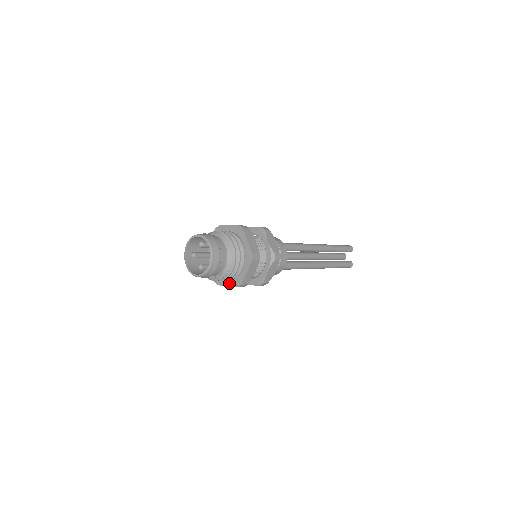
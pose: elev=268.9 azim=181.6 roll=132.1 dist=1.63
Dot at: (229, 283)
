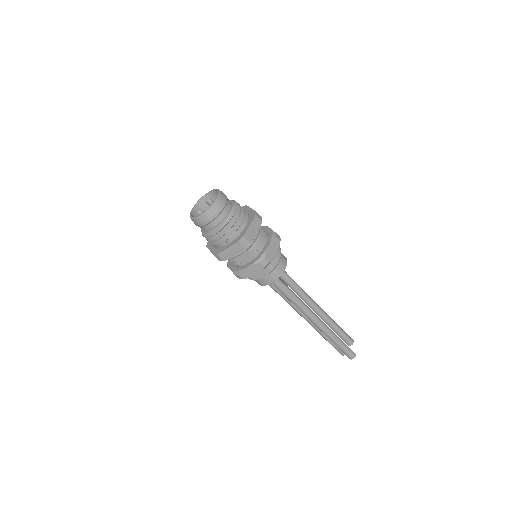
Dot at: (230, 244)
